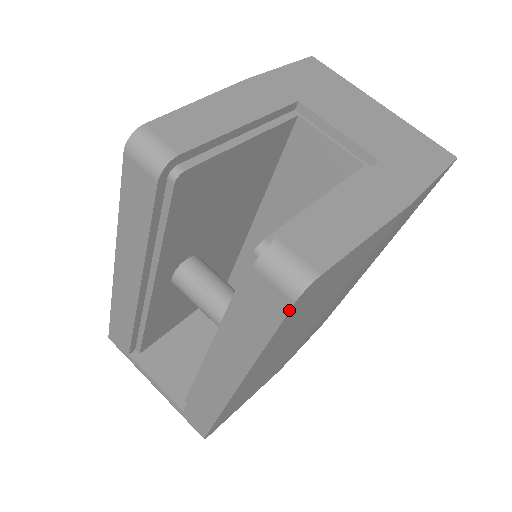
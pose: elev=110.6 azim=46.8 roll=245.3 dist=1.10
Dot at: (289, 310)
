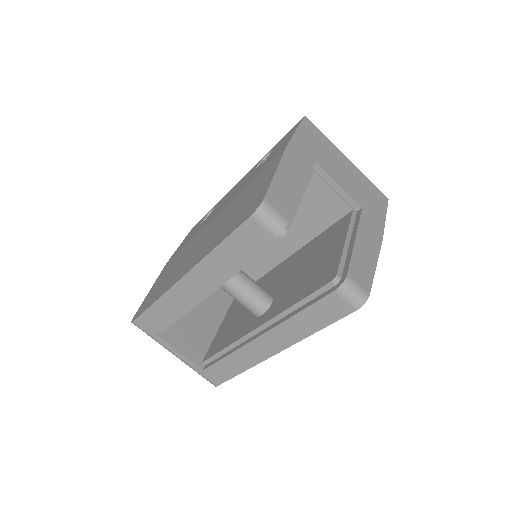
Dot at: occluded
